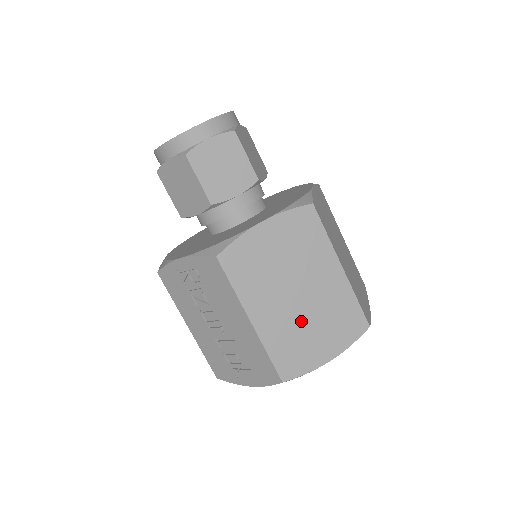
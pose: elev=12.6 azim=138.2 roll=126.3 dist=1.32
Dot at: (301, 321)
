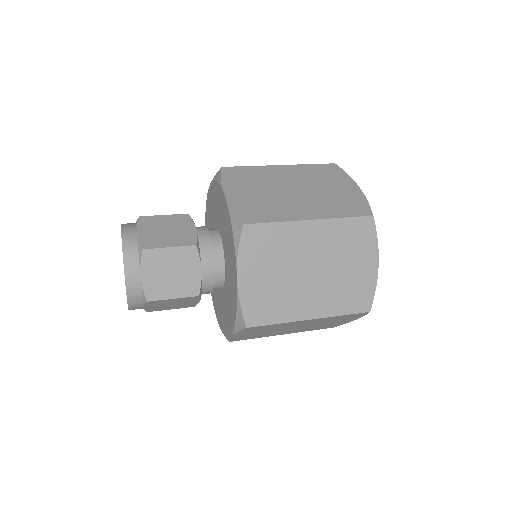
Dot at: (313, 326)
